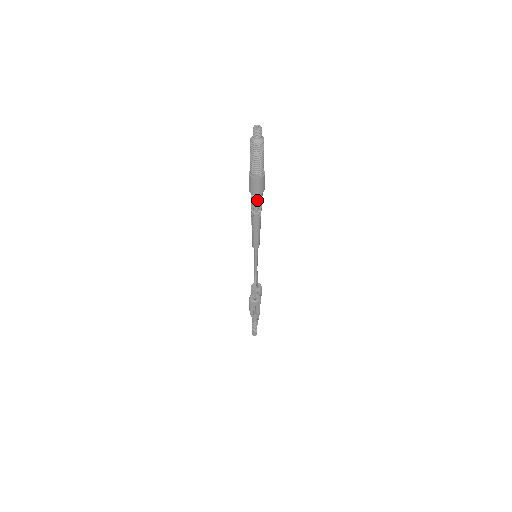
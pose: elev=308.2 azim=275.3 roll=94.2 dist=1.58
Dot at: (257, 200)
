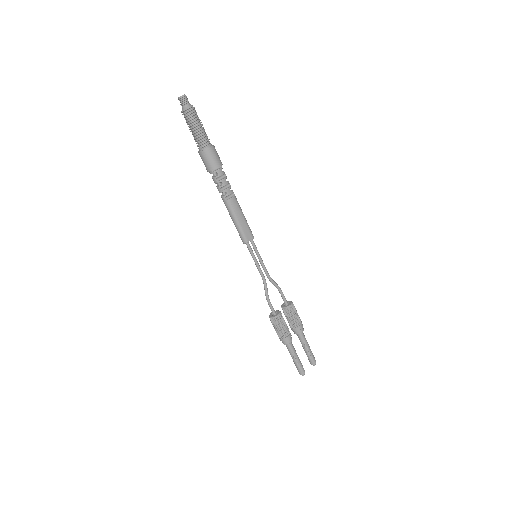
Dot at: (214, 179)
